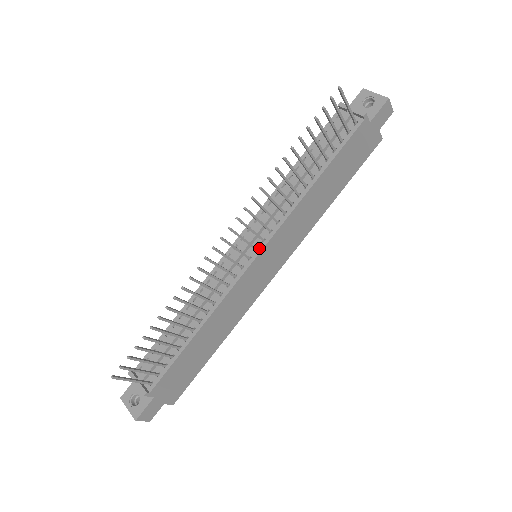
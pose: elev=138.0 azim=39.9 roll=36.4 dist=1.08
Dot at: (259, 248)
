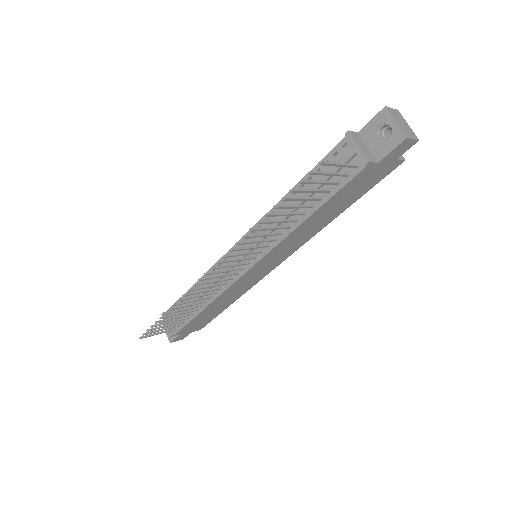
Dot at: (252, 262)
